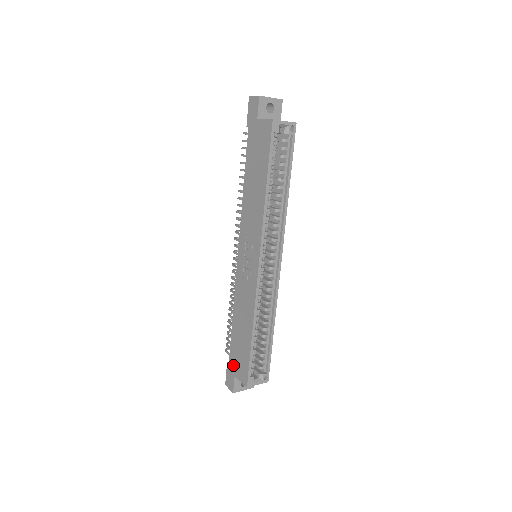
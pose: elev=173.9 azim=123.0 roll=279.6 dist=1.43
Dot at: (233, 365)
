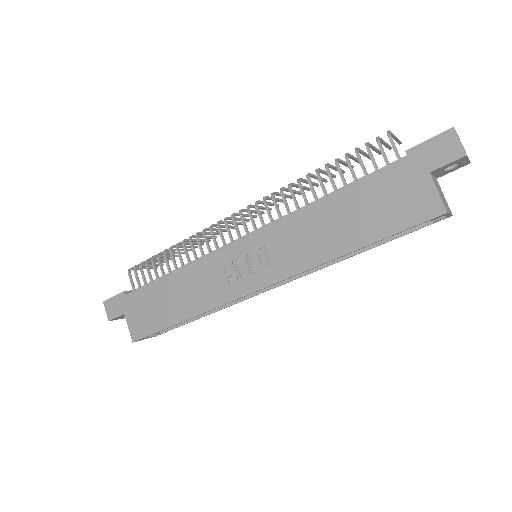
Dot at: (131, 305)
